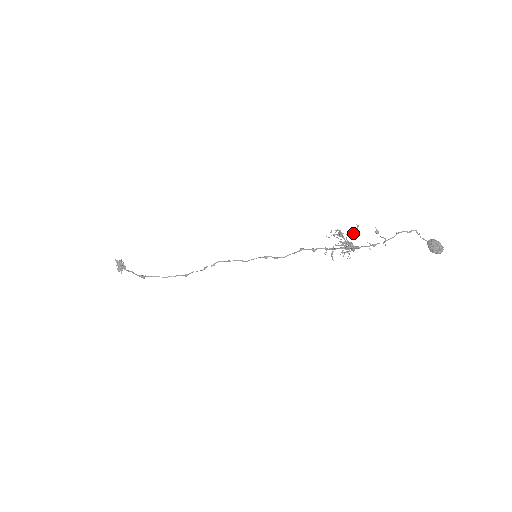
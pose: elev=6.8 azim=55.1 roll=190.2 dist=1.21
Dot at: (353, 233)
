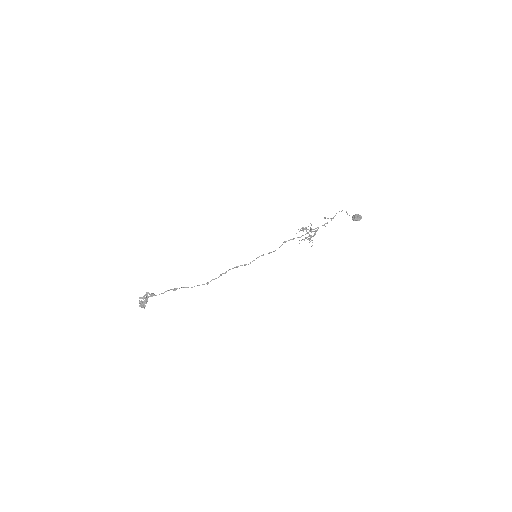
Dot at: (310, 228)
